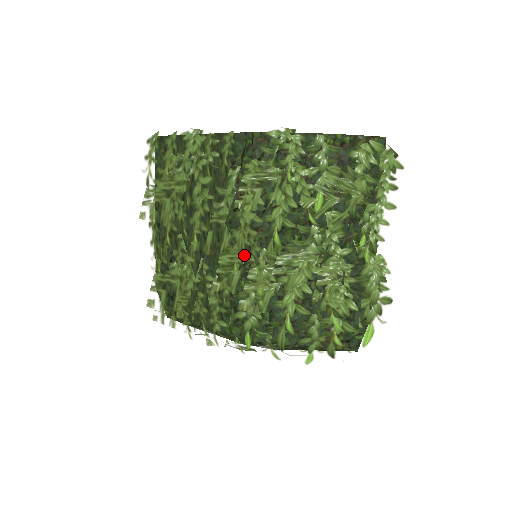
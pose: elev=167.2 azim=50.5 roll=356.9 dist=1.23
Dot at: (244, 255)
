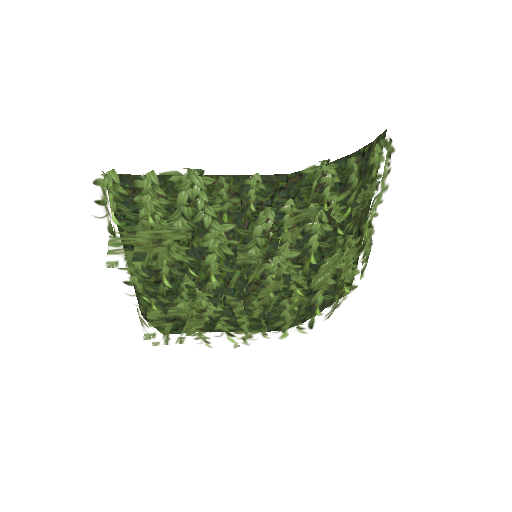
Dot at: (283, 283)
